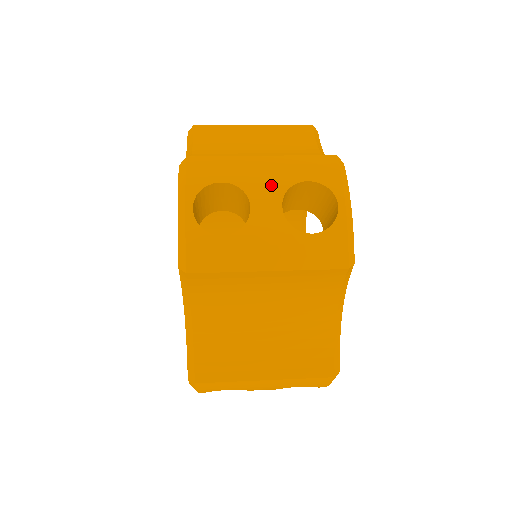
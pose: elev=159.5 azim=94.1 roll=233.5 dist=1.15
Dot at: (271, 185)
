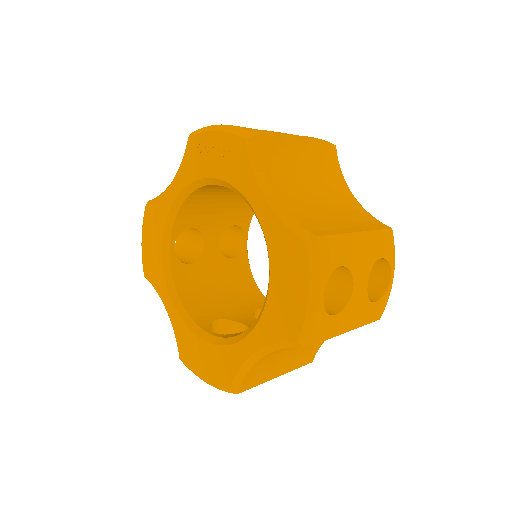
Dot at: occluded
